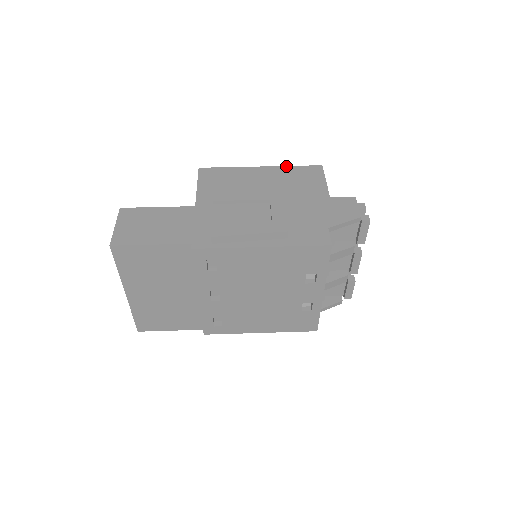
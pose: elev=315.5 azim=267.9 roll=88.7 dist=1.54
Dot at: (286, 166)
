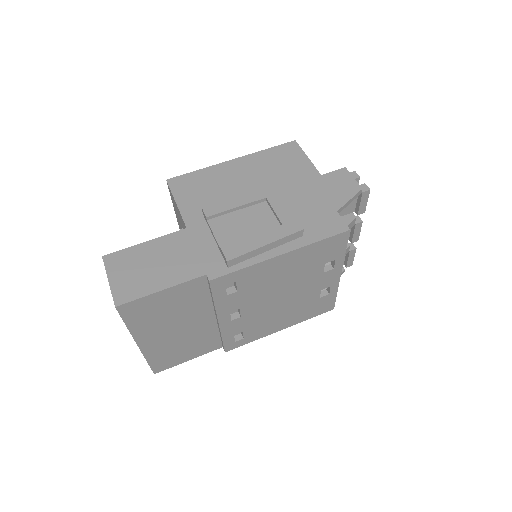
Dot at: (259, 151)
